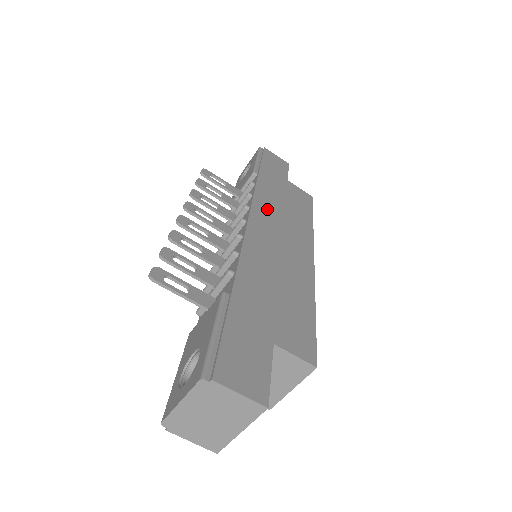
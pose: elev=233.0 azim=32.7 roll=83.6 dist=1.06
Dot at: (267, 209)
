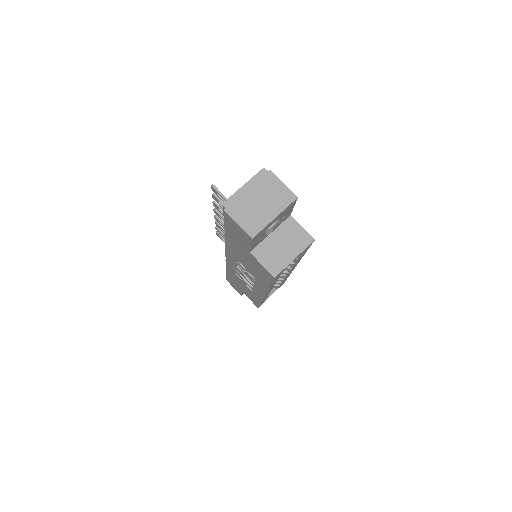
Dot at: occluded
